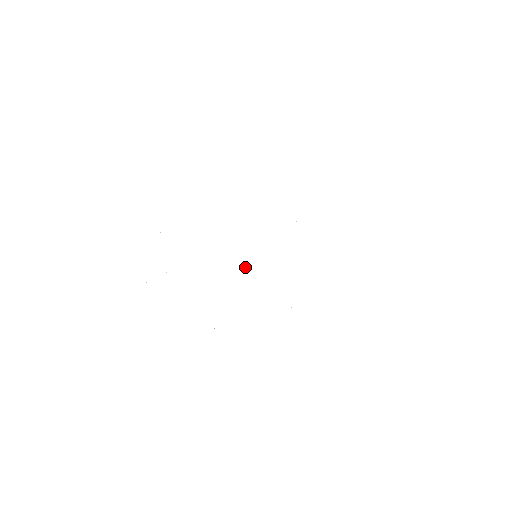
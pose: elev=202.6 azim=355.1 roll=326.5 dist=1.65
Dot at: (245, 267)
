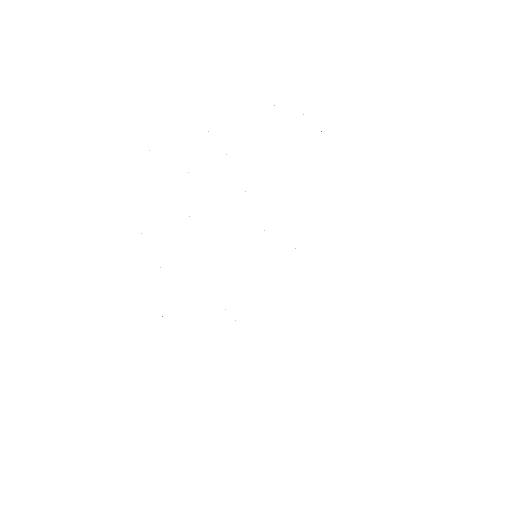
Dot at: occluded
